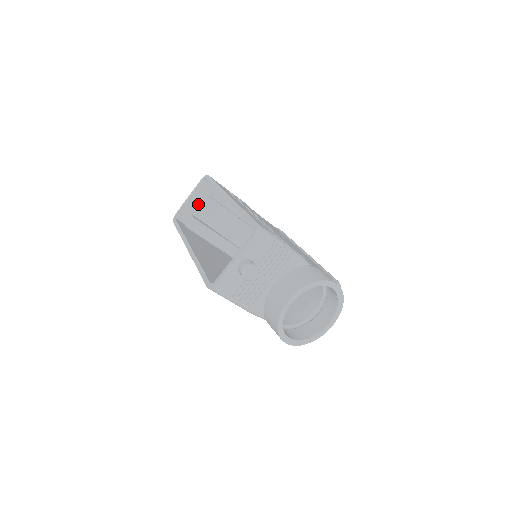
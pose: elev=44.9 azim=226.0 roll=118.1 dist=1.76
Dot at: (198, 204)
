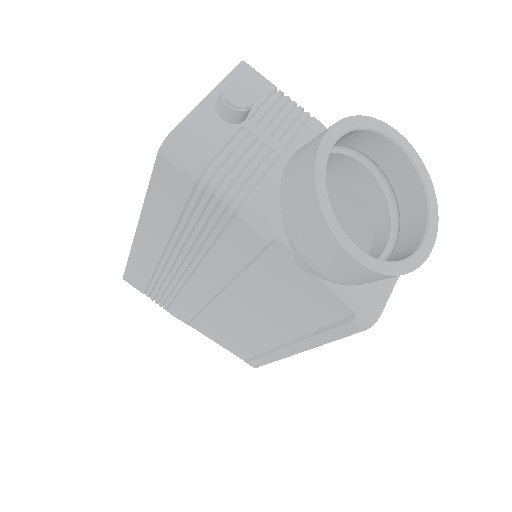
Dot at: occluded
